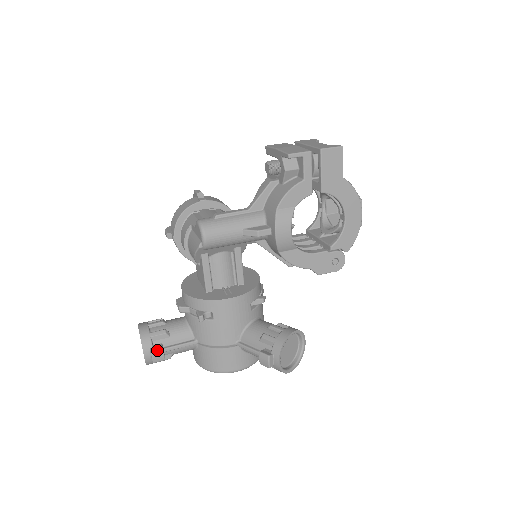
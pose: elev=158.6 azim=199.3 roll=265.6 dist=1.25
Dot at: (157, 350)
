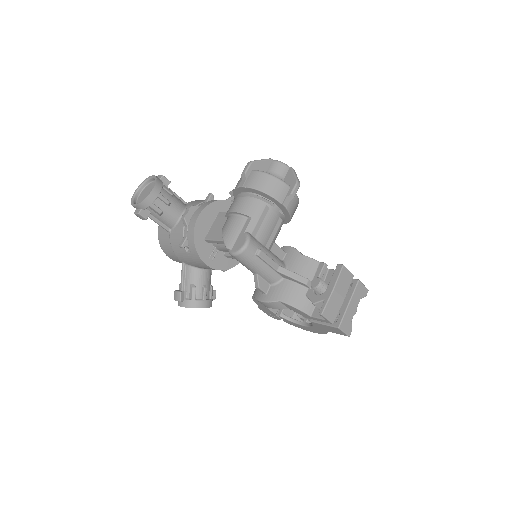
Dot at: (143, 217)
